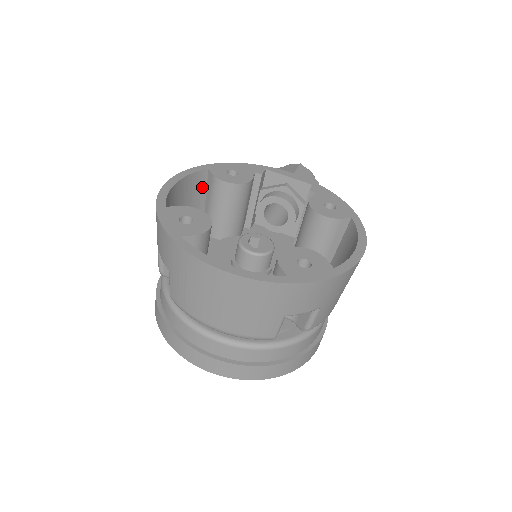
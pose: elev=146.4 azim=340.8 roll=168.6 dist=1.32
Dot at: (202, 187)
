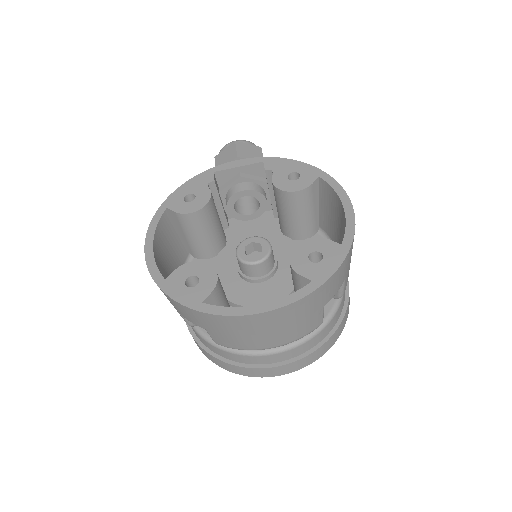
Dot at: (171, 226)
